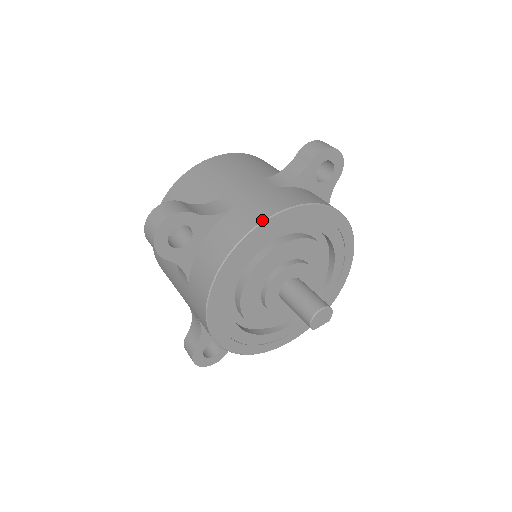
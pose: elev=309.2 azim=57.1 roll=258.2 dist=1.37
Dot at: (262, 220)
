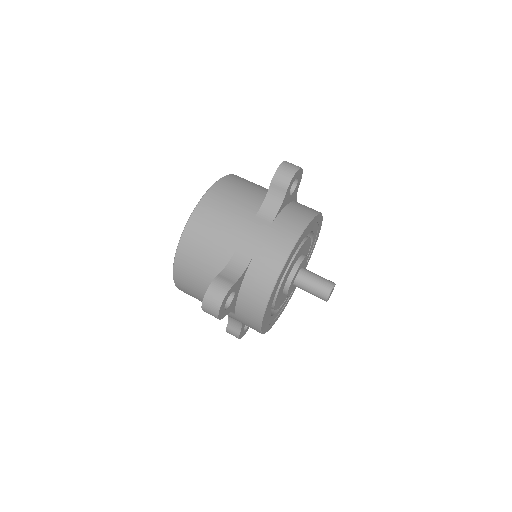
Dot at: (283, 265)
